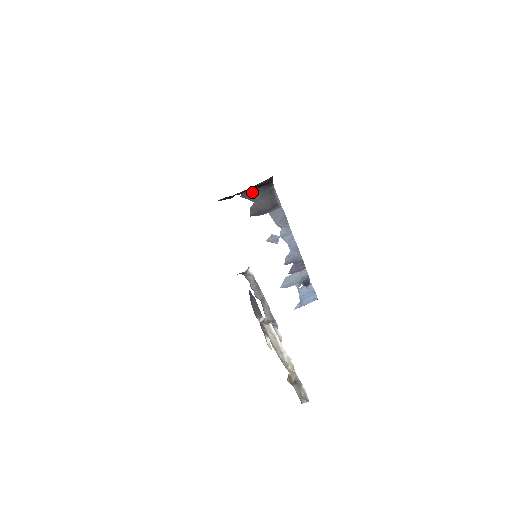
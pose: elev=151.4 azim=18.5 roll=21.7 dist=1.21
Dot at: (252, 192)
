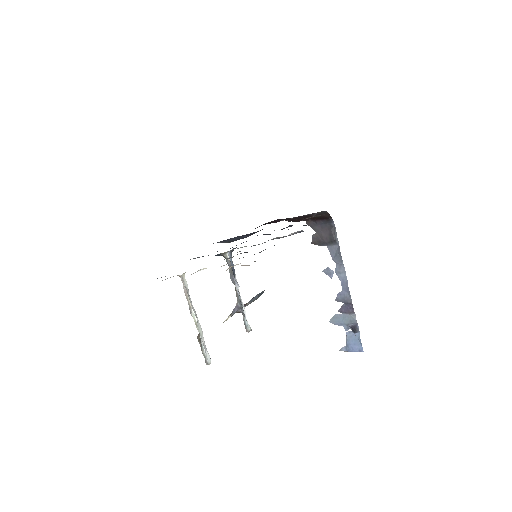
Dot at: (315, 222)
